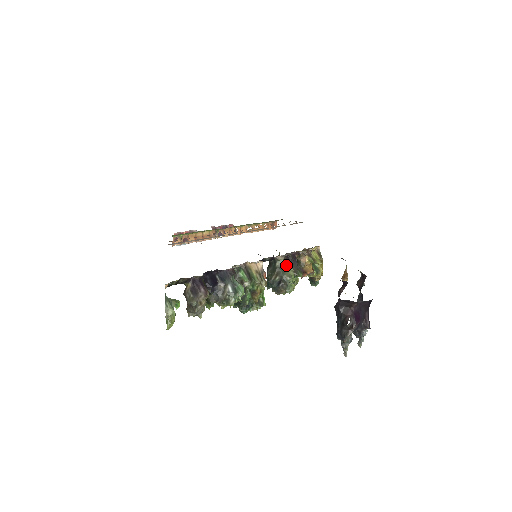
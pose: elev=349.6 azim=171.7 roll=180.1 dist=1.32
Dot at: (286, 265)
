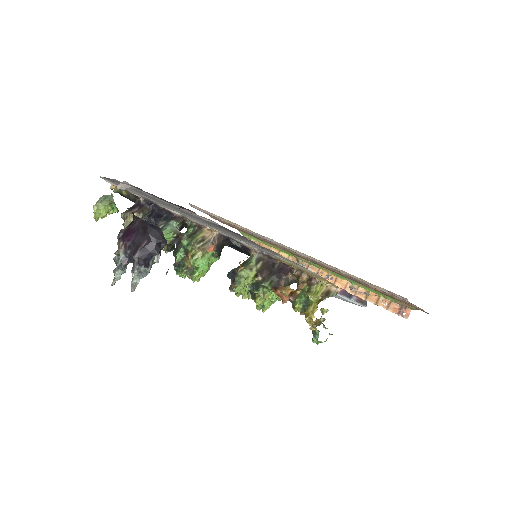
Dot at: (253, 262)
